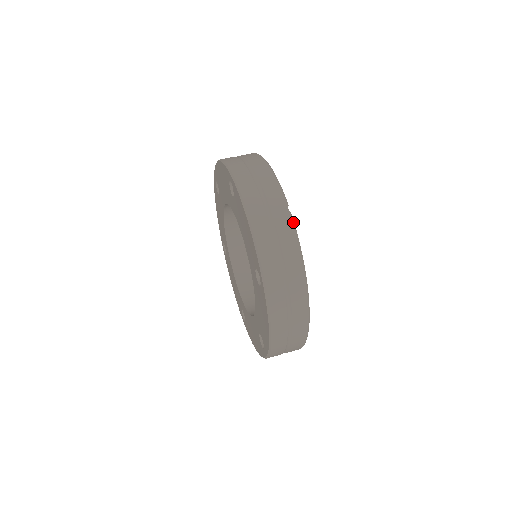
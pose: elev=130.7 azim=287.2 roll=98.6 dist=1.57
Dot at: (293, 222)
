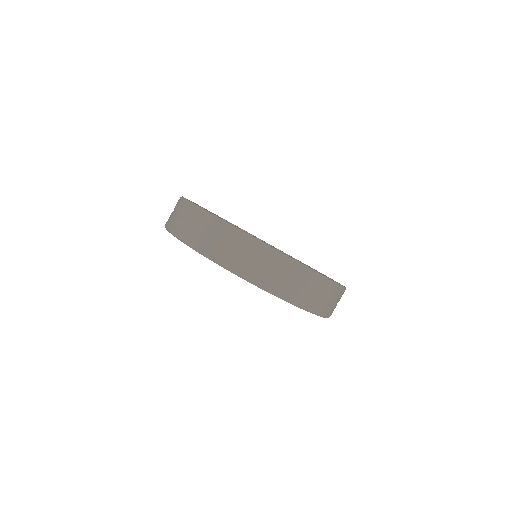
Dot at: (335, 283)
